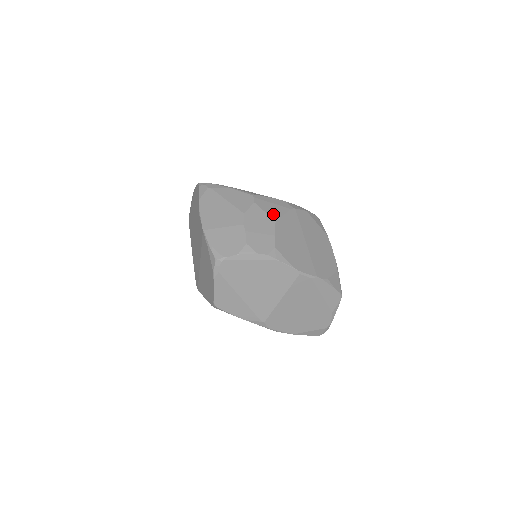
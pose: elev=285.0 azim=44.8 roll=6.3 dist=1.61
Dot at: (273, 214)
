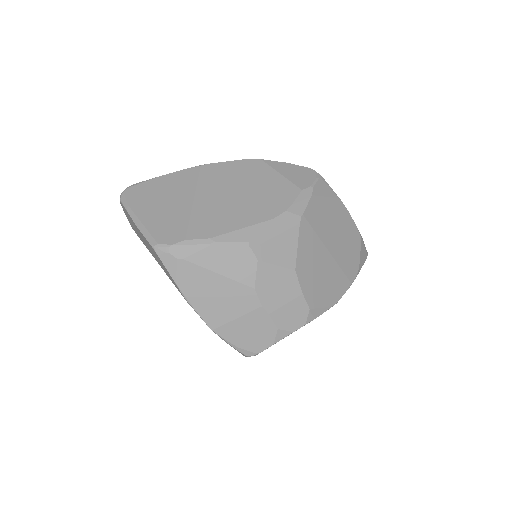
Dot at: (287, 259)
